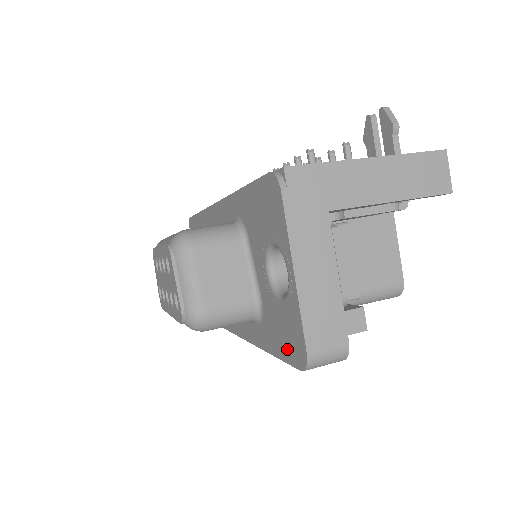
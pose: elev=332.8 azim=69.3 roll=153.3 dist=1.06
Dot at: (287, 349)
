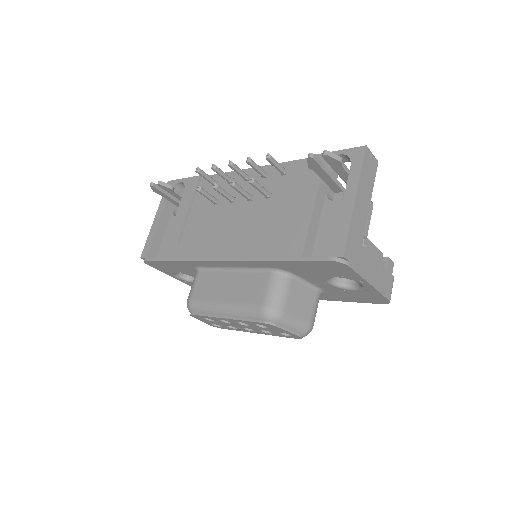
Dot at: (364, 300)
